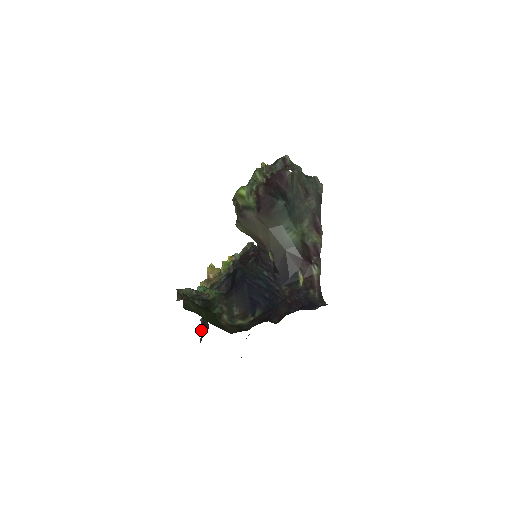
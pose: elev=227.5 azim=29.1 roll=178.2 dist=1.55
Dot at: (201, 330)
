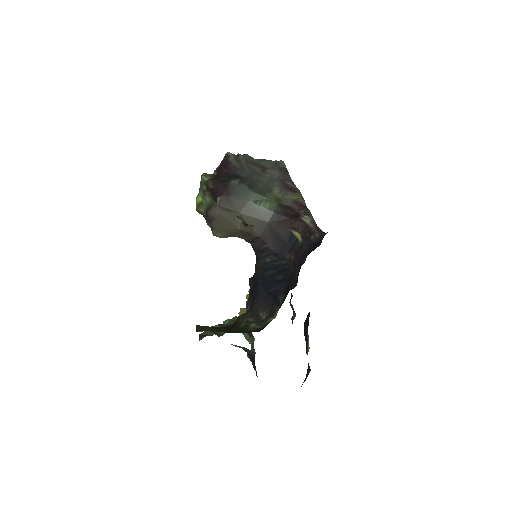
Dot at: occluded
